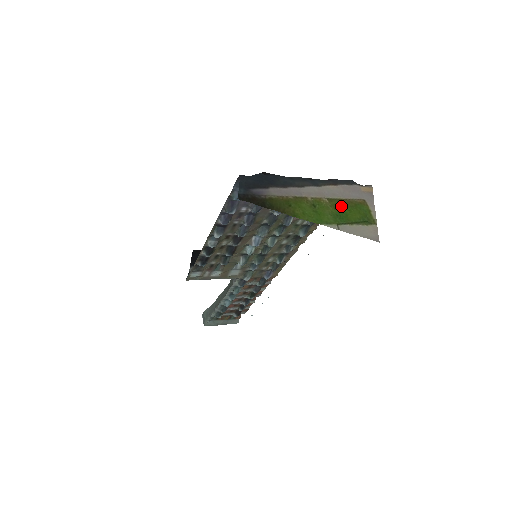
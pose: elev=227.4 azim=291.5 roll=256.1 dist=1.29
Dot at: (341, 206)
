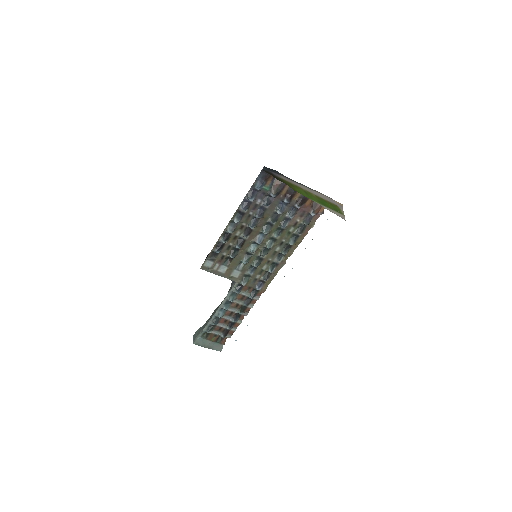
Dot at: (323, 201)
